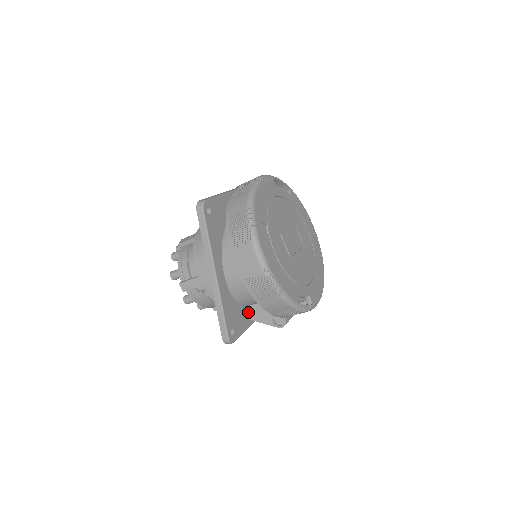
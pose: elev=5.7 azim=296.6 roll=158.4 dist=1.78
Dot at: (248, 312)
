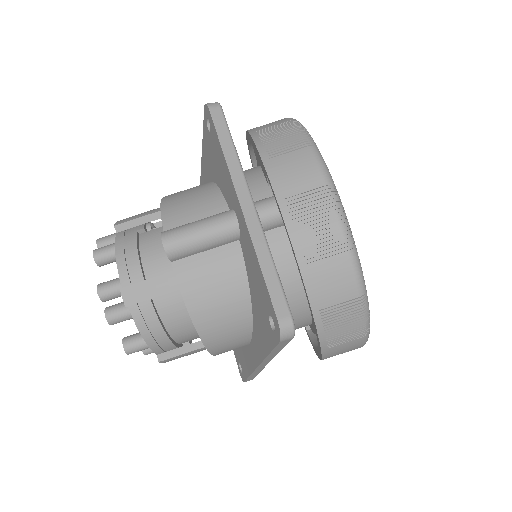
Dot at: occluded
